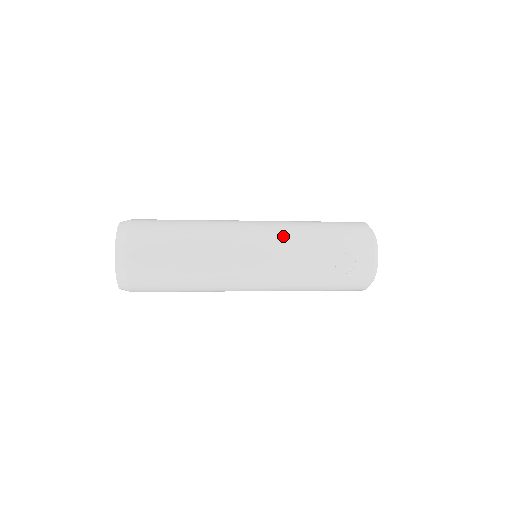
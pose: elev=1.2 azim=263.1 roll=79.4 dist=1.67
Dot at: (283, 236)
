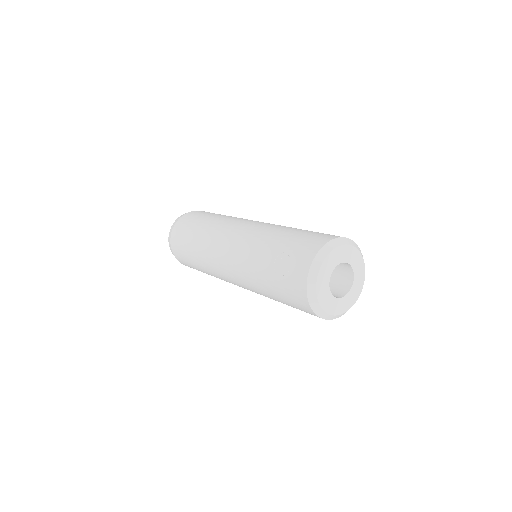
Dot at: (256, 230)
